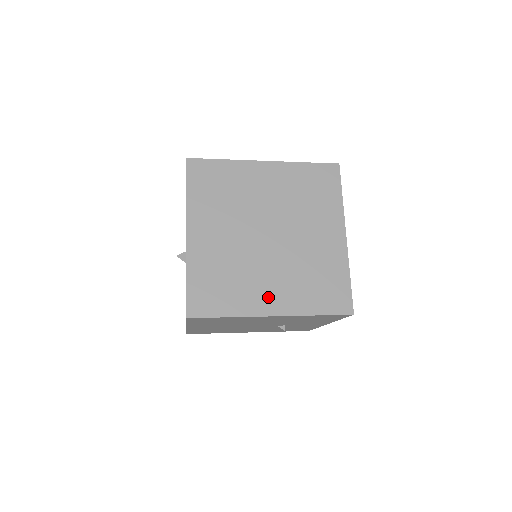
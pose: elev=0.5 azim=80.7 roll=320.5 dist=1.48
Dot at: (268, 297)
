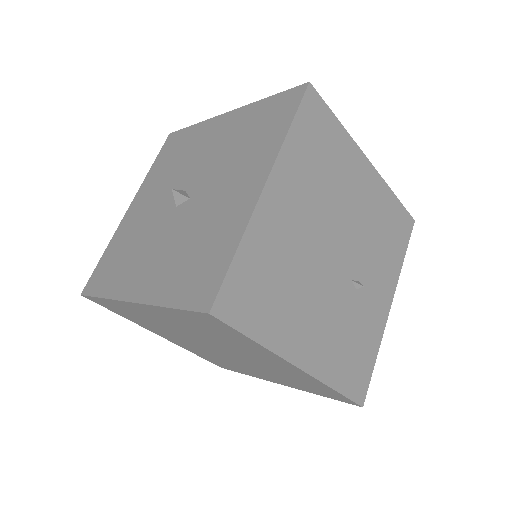
Dot at: occluded
